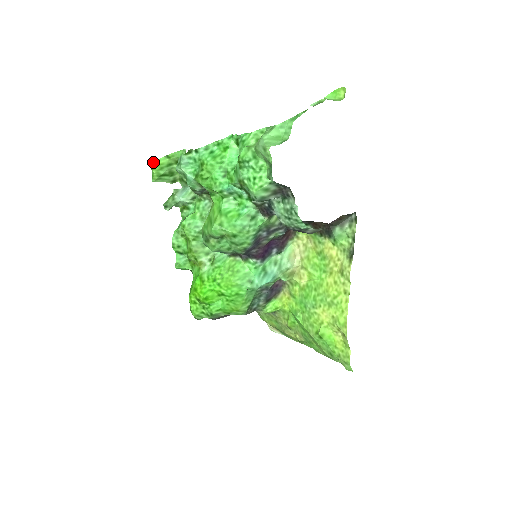
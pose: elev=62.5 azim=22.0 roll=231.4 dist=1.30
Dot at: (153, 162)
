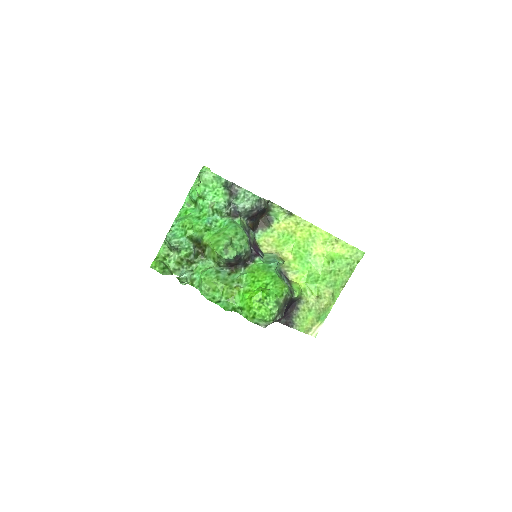
Dot at: (152, 263)
